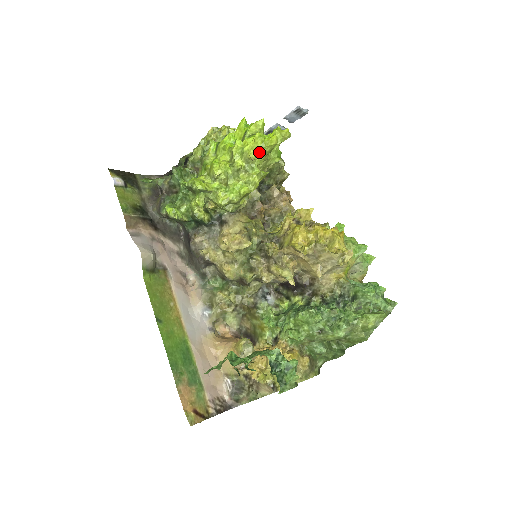
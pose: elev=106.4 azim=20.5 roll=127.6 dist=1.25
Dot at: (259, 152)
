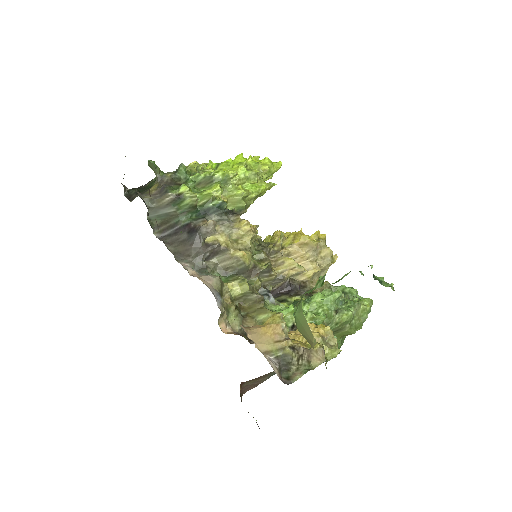
Dot at: (269, 169)
